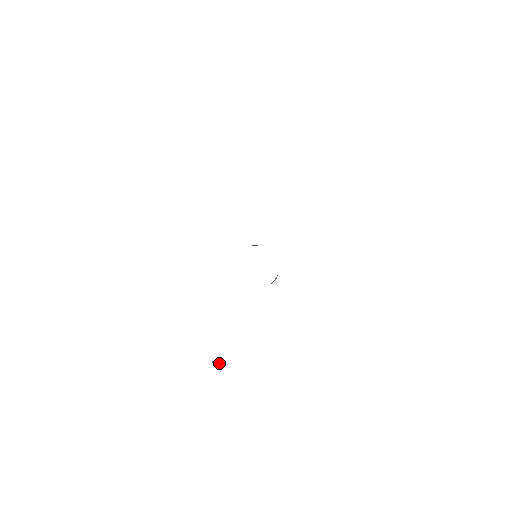
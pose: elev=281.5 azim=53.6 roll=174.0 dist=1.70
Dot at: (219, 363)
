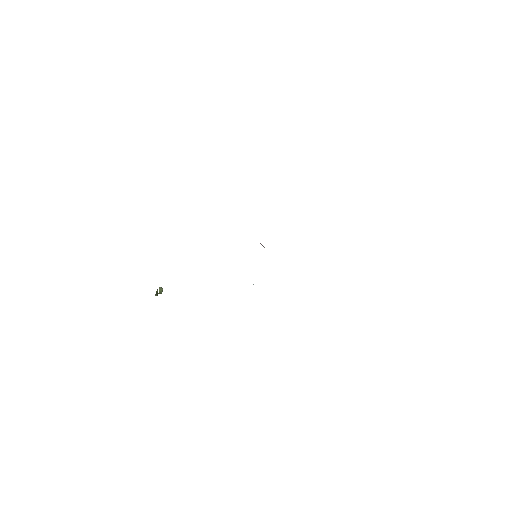
Dot at: (161, 290)
